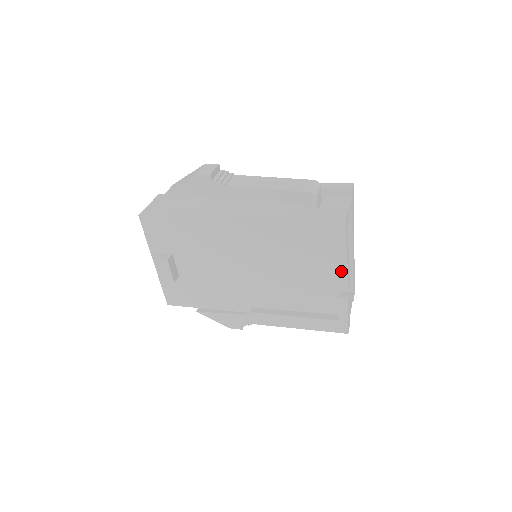
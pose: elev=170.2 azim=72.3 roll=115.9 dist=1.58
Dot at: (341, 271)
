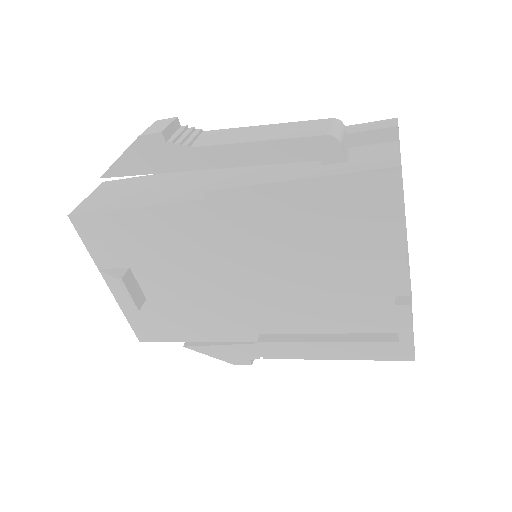
Dot at: (395, 263)
